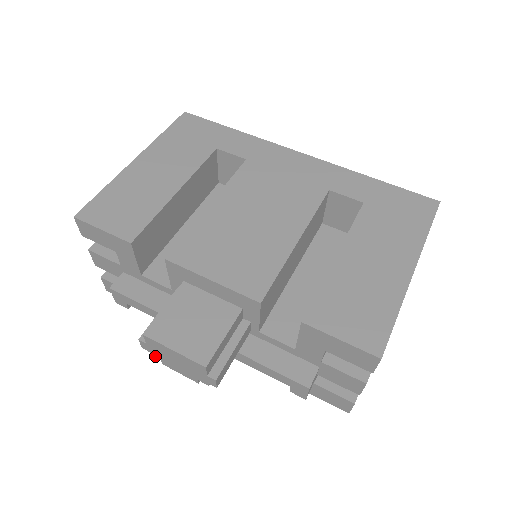
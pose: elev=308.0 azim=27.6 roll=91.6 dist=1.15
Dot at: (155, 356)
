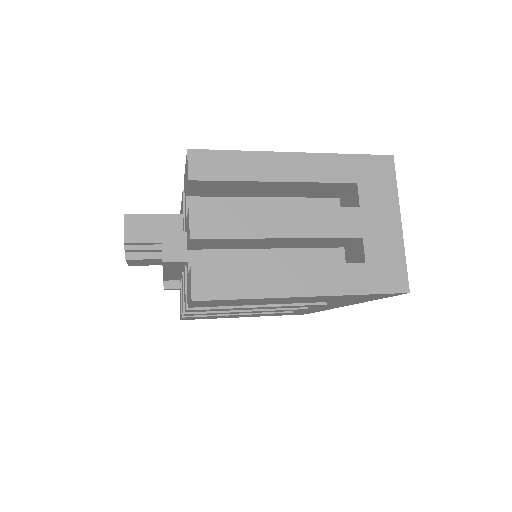
Dot at: occluded
